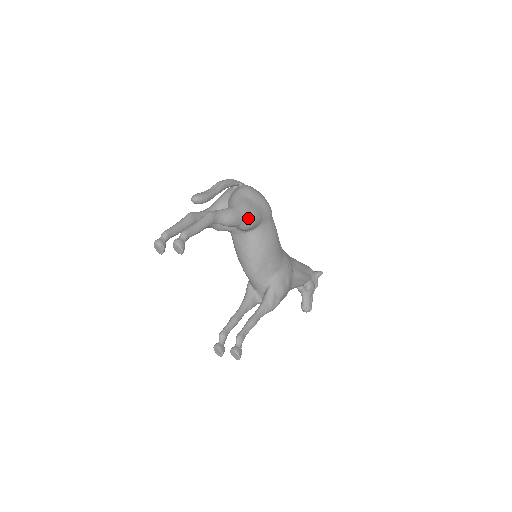
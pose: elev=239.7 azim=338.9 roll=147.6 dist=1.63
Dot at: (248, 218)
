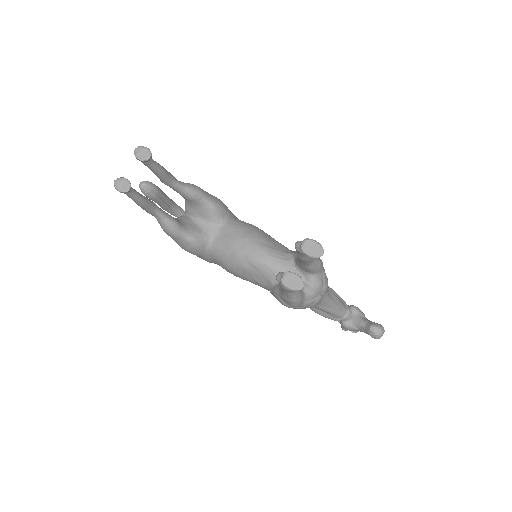
Dot at: (212, 196)
